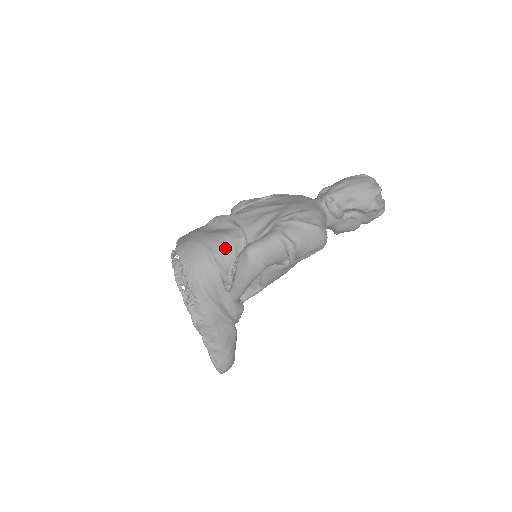
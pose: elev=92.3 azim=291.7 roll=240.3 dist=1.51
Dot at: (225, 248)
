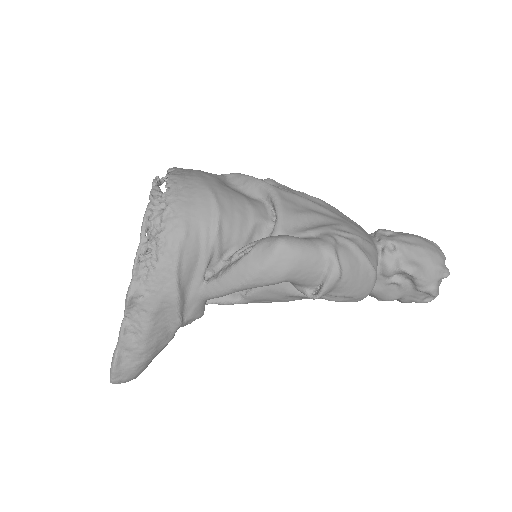
Dot at: (241, 219)
